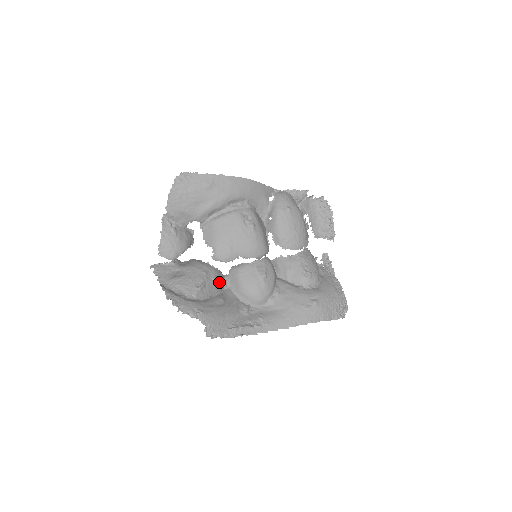
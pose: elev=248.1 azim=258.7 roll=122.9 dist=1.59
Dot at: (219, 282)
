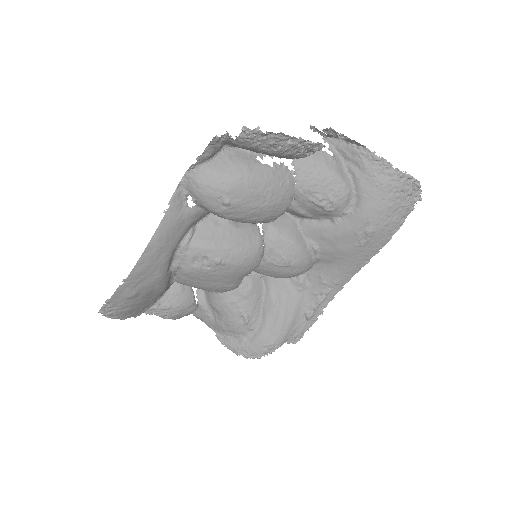
Dot at: (252, 289)
